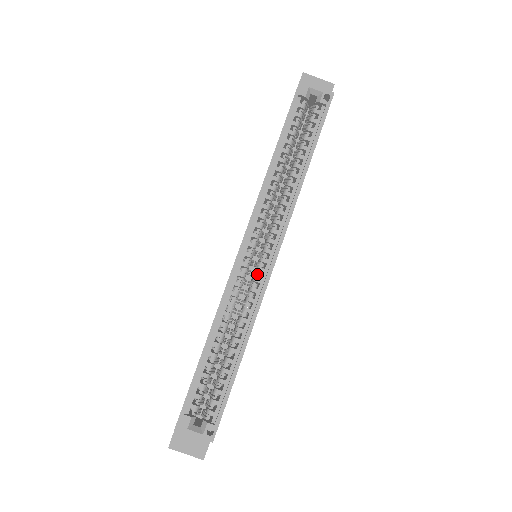
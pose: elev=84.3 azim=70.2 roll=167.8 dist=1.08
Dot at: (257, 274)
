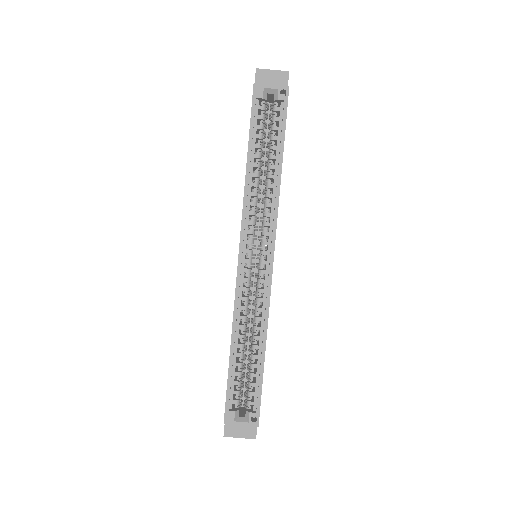
Dot at: occluded
